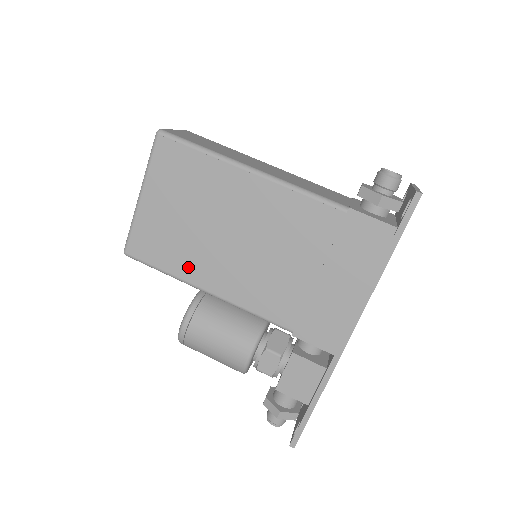
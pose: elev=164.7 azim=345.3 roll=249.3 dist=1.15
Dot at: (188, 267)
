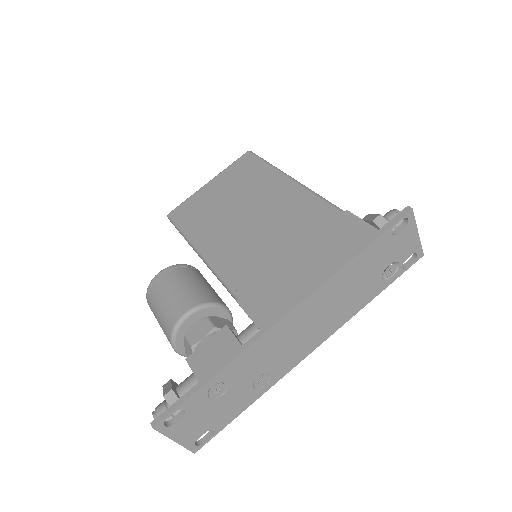
Dot at: (201, 230)
